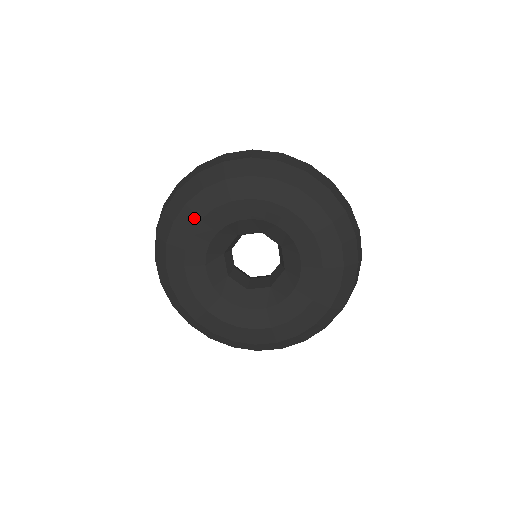
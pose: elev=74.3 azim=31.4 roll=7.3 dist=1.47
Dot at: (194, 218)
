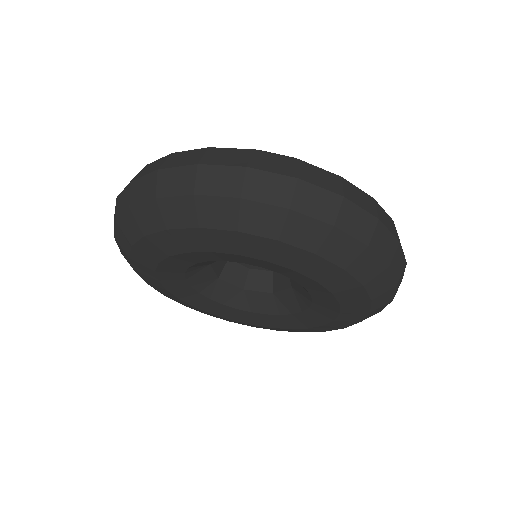
Dot at: (153, 280)
